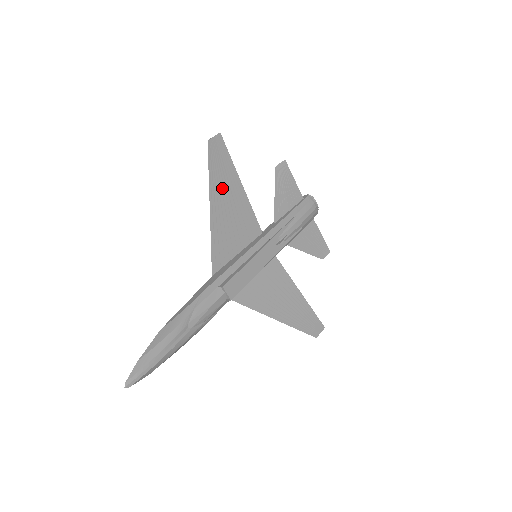
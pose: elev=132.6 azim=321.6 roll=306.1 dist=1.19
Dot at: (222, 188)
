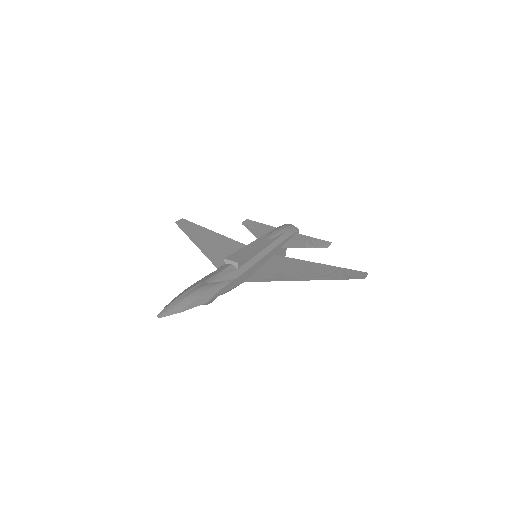
Dot at: (201, 237)
